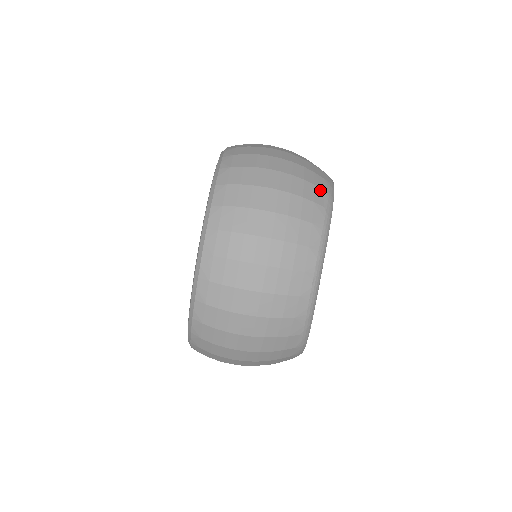
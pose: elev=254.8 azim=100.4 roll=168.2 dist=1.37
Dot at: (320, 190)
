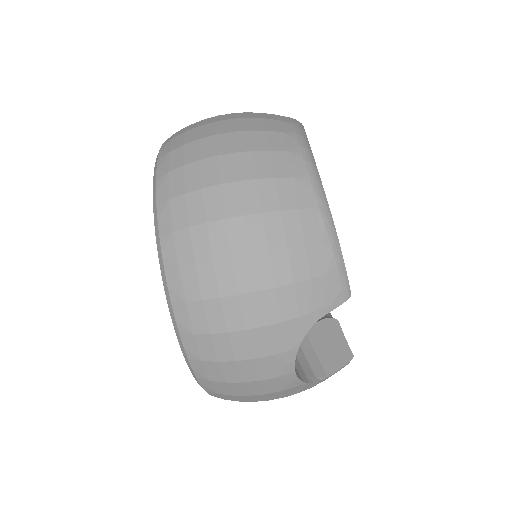
Dot at: occluded
